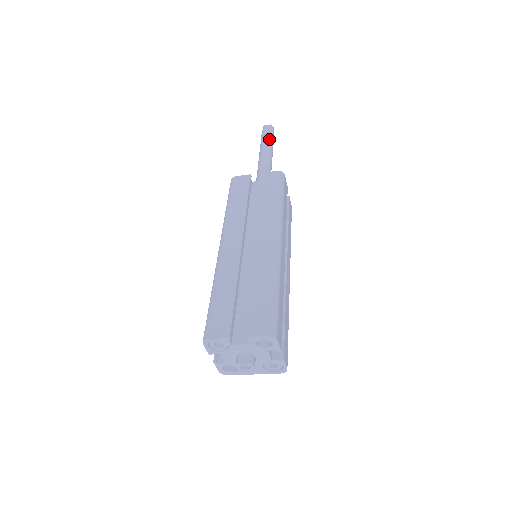
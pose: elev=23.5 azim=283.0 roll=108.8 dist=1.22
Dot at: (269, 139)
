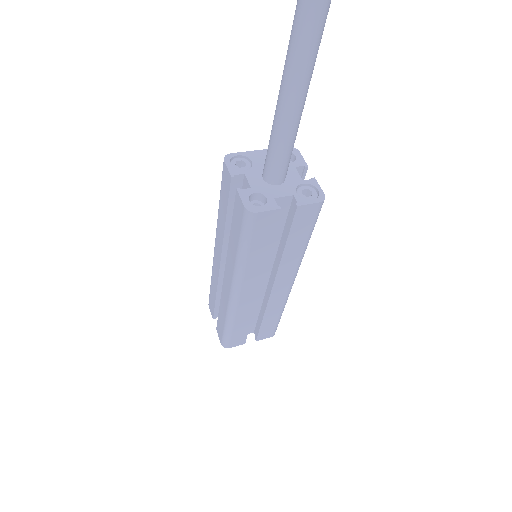
Dot at: (317, 49)
